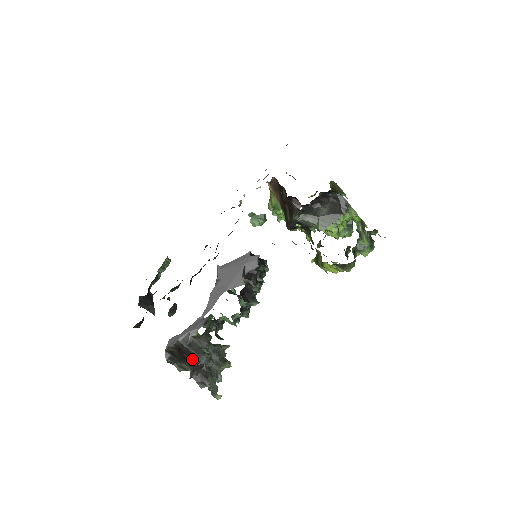
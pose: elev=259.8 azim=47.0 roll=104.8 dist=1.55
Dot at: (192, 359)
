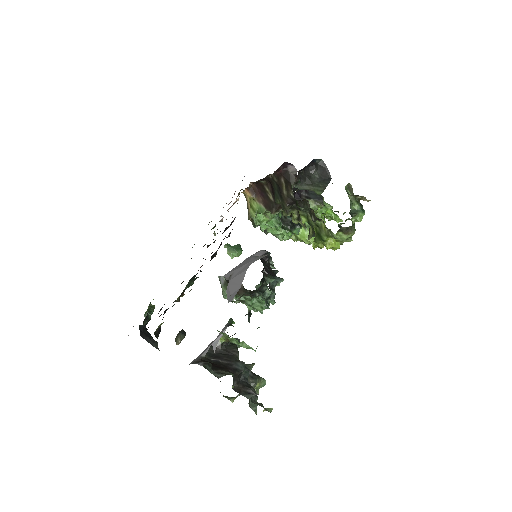
Dot at: (227, 368)
